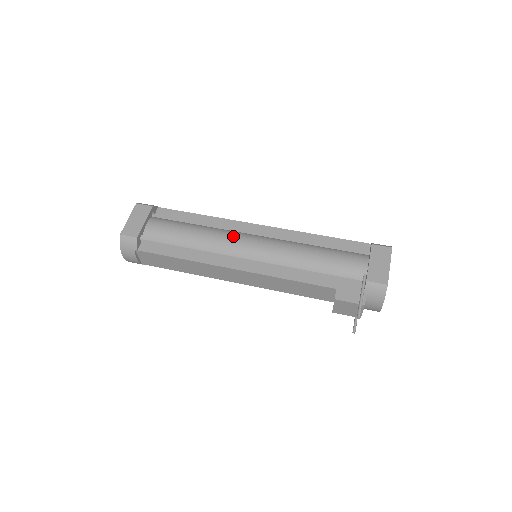
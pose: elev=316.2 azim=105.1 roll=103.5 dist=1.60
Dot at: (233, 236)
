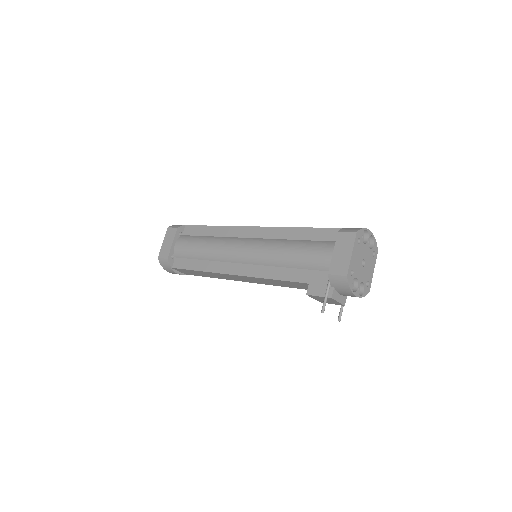
Dot at: (230, 244)
